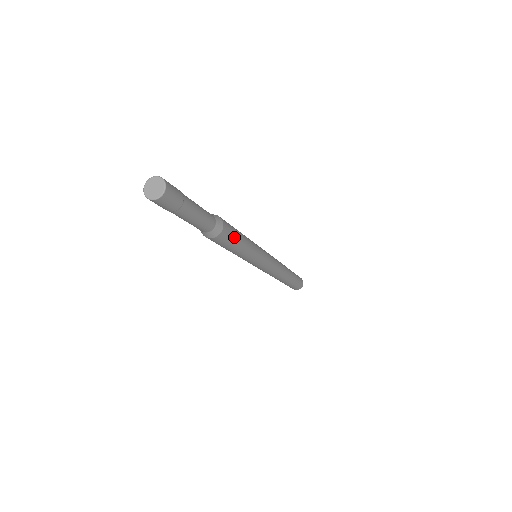
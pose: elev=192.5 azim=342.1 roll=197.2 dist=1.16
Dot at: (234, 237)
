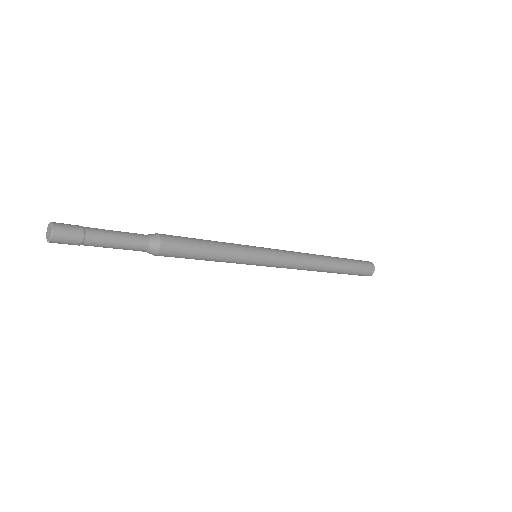
Dot at: (186, 251)
